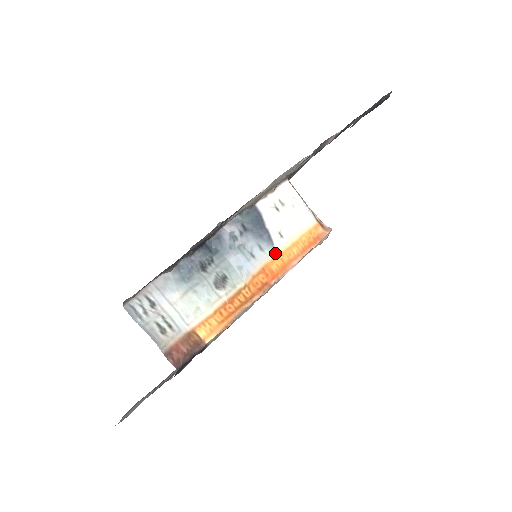
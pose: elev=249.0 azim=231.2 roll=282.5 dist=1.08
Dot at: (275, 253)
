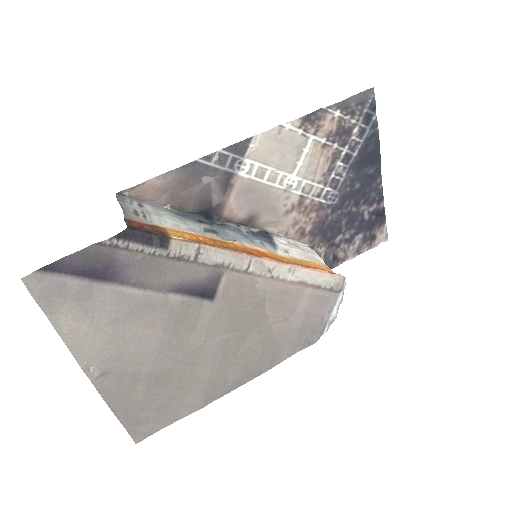
Dot at: (276, 253)
